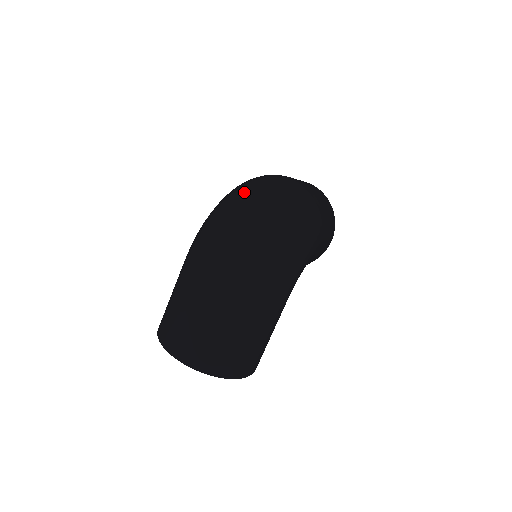
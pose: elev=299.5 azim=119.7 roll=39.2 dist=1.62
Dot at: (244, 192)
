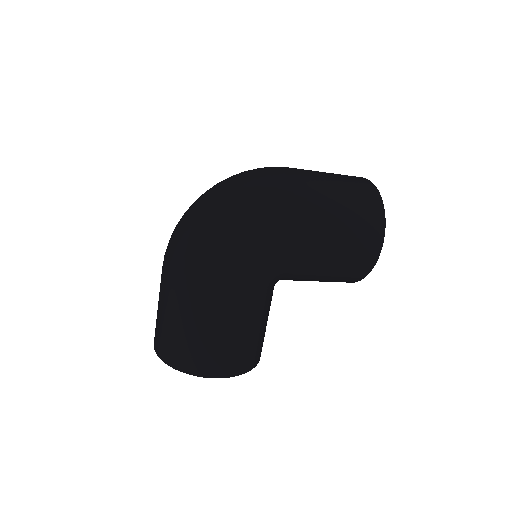
Dot at: occluded
